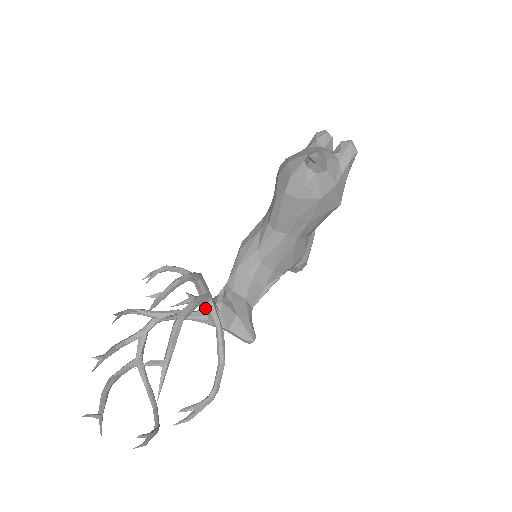
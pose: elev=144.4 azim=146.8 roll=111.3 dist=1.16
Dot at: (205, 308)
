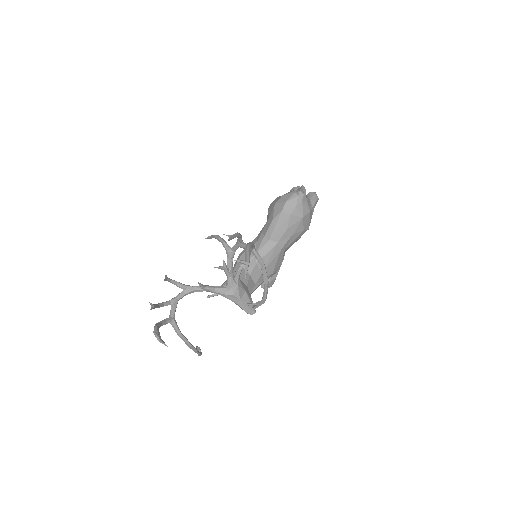
Dot at: (228, 279)
